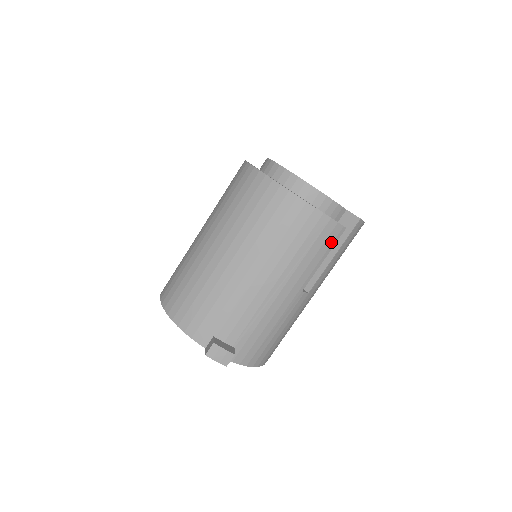
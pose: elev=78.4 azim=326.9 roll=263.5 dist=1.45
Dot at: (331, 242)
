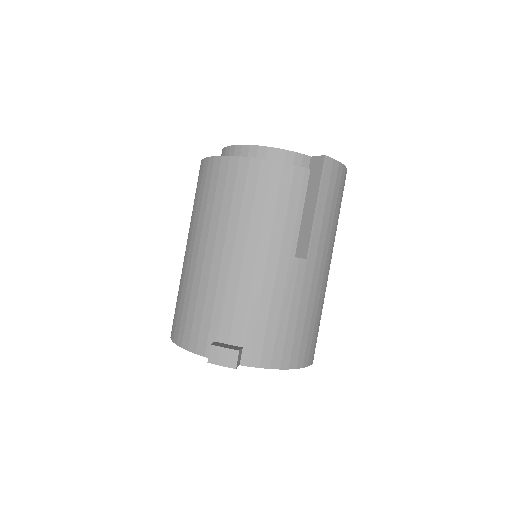
Dot at: (299, 190)
